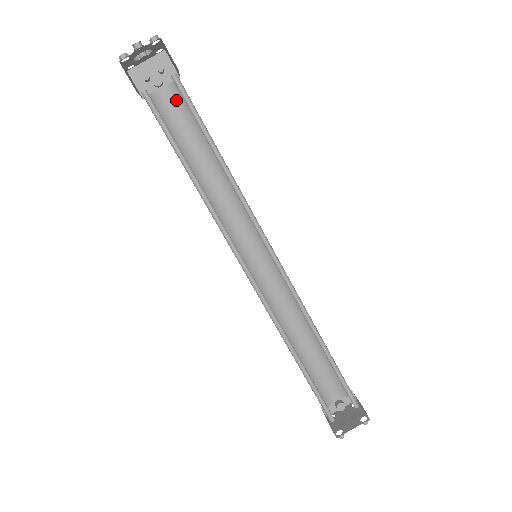
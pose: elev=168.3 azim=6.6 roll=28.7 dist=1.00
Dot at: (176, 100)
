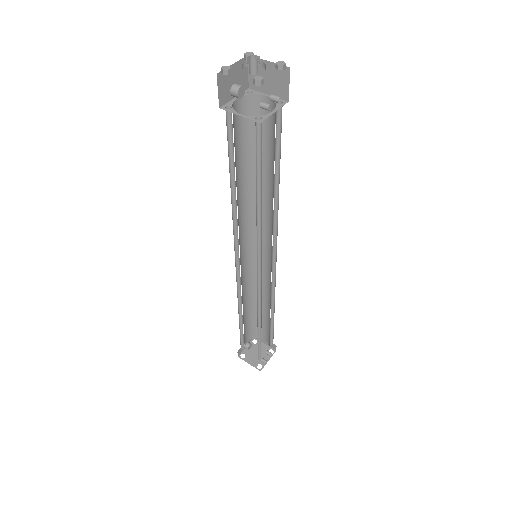
Dot at: (243, 113)
